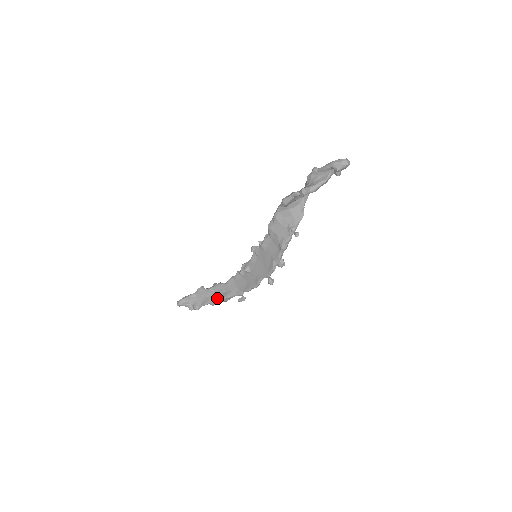
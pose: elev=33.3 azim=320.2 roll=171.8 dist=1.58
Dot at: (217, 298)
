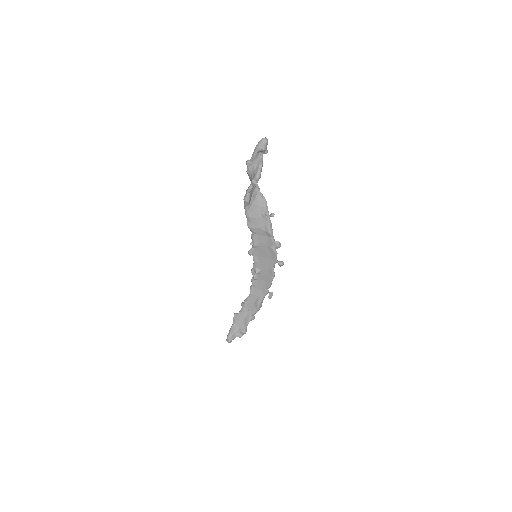
Dot at: (253, 311)
